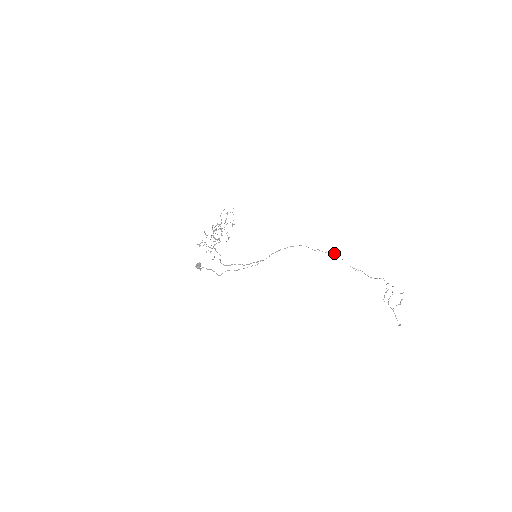
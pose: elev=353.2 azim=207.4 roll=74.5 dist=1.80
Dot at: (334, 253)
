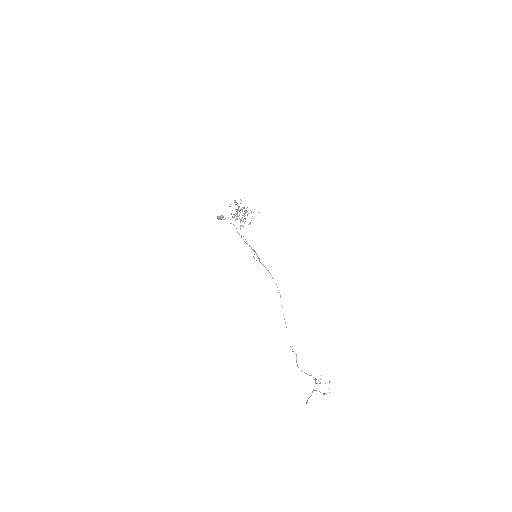
Dot at: occluded
